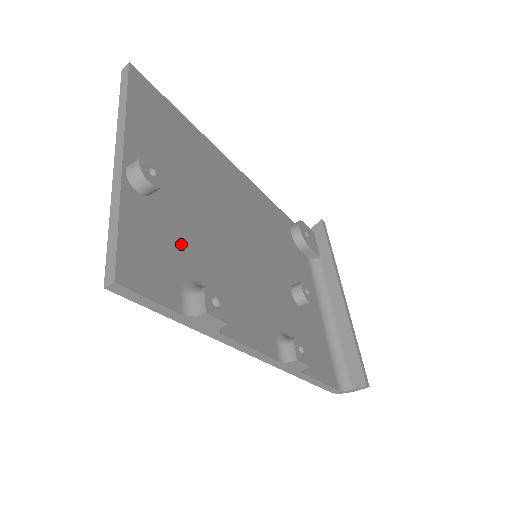
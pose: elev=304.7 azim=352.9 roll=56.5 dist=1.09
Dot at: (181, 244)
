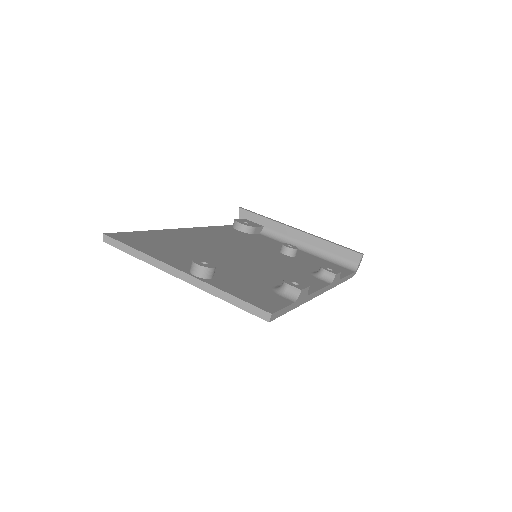
Dot at: (247, 281)
